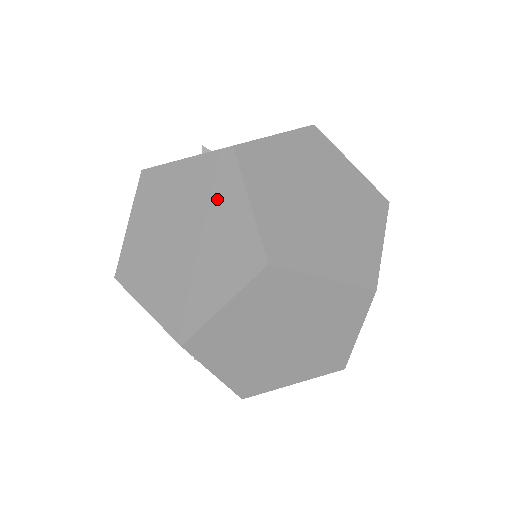
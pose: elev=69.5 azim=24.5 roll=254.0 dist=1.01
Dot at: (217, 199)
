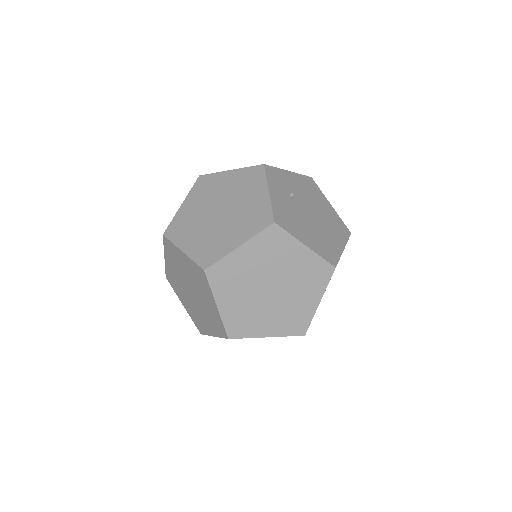
Dot at: (179, 262)
